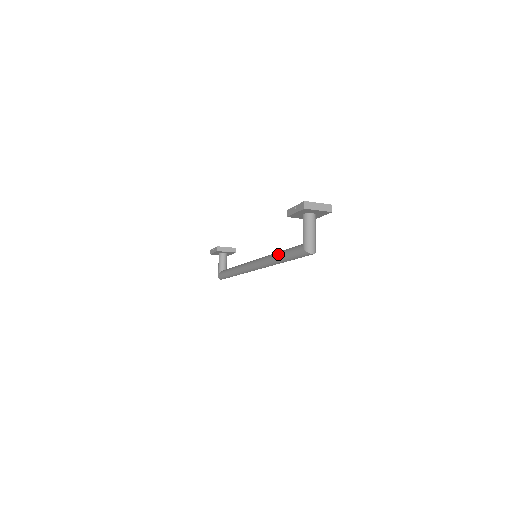
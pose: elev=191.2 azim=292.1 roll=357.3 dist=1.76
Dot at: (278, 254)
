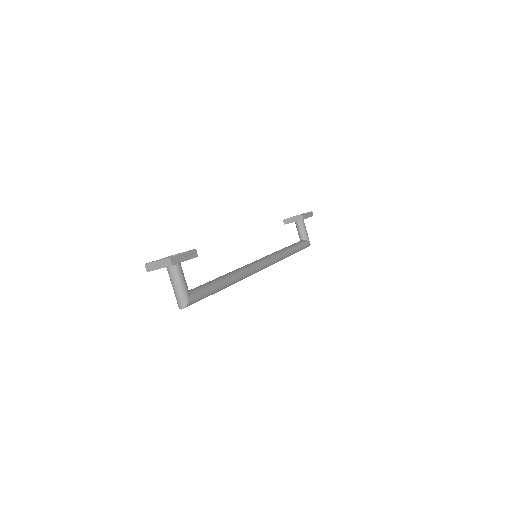
Dot at: occluded
